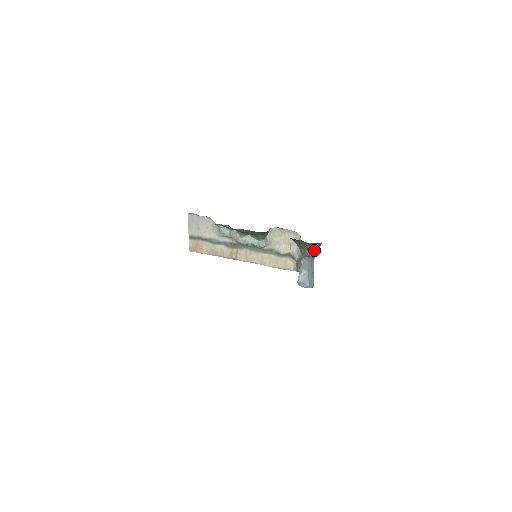
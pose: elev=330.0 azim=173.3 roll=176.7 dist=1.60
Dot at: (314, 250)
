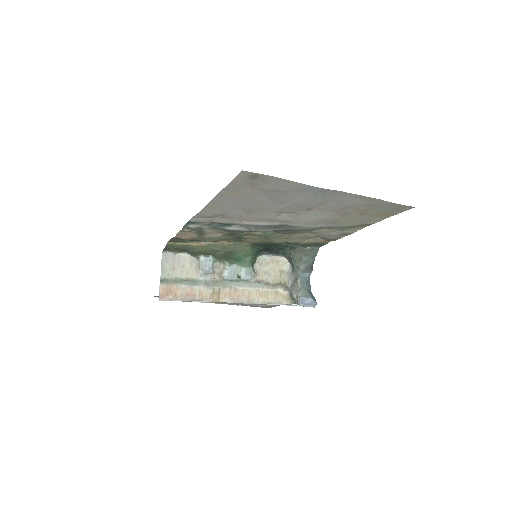
Dot at: (311, 262)
